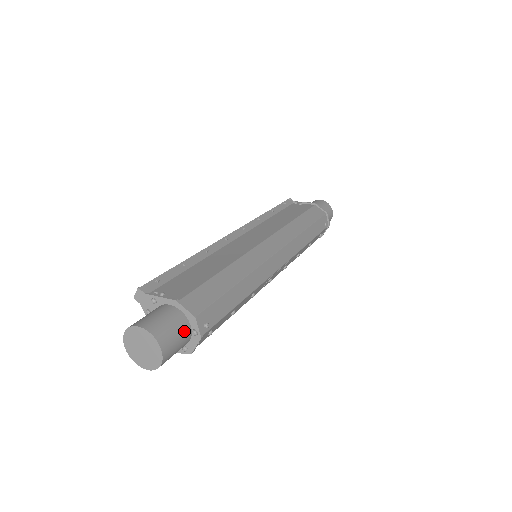
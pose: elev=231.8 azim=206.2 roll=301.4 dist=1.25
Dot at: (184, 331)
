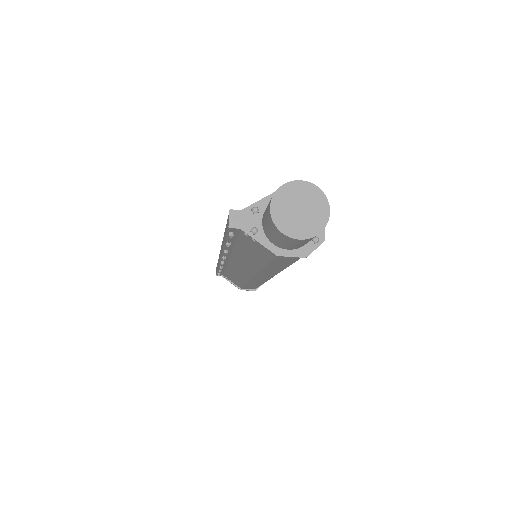
Dot at: occluded
